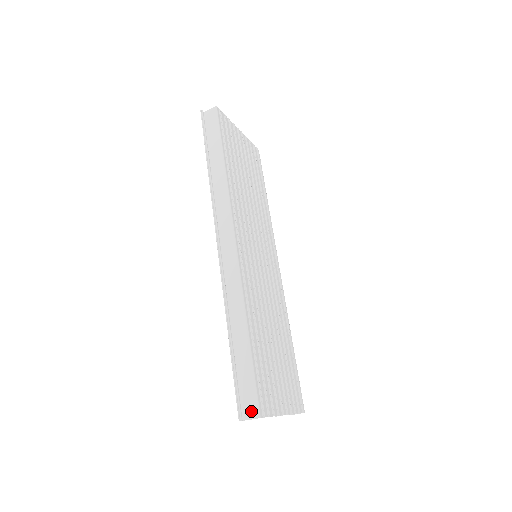
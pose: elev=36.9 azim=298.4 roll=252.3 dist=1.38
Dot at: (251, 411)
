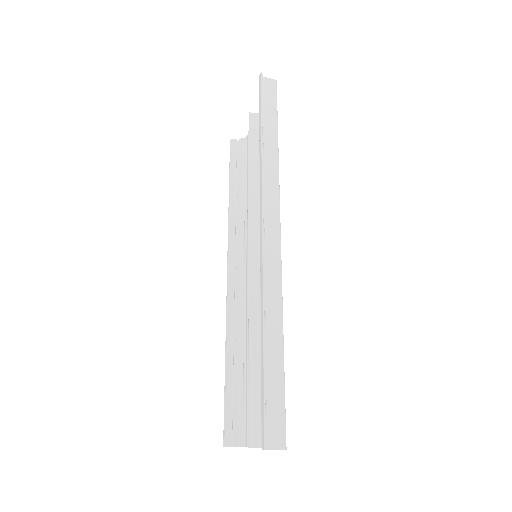
Dot at: (277, 439)
